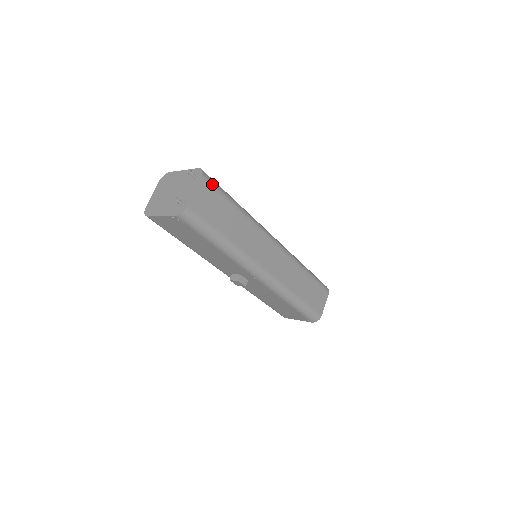
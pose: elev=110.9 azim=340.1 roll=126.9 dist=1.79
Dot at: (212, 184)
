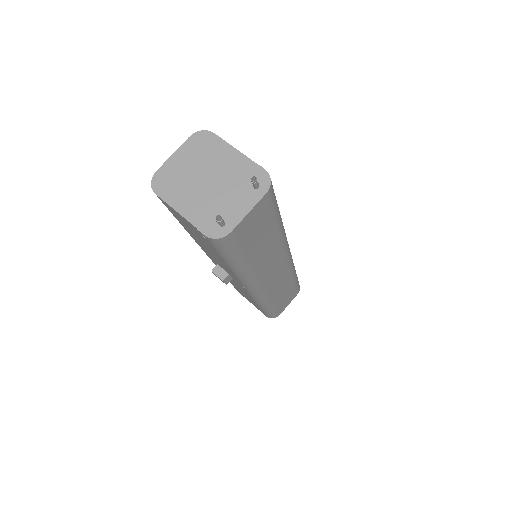
Dot at: (271, 200)
